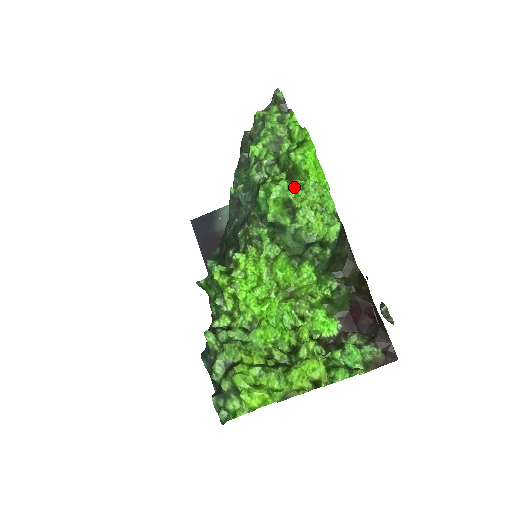
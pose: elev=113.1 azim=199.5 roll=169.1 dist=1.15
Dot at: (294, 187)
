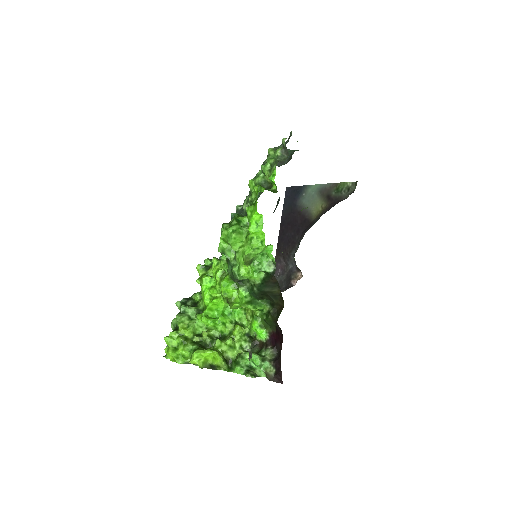
Dot at: (233, 237)
